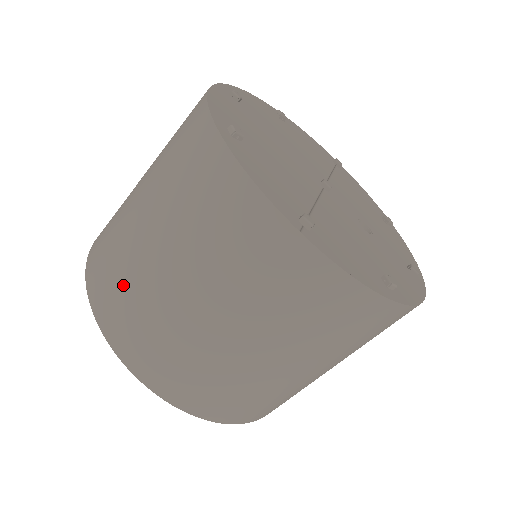
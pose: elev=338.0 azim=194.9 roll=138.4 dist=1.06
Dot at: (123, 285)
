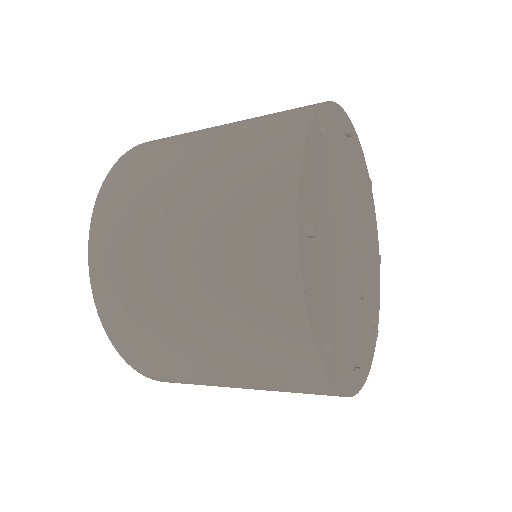
Dot at: (133, 284)
